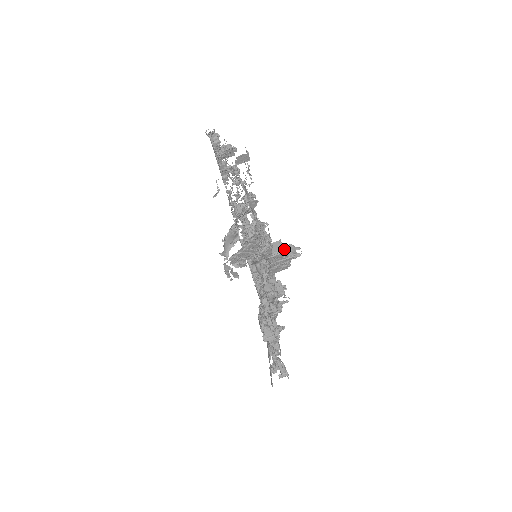
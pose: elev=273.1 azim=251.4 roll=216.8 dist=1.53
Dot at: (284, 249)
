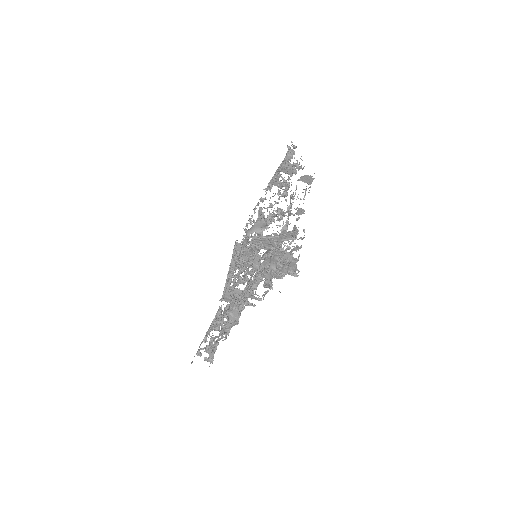
Dot at: occluded
